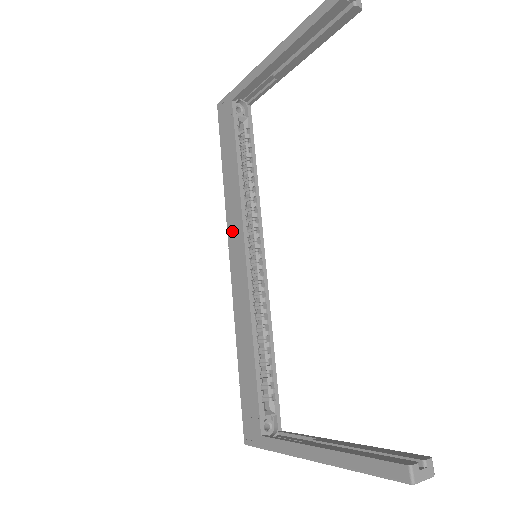
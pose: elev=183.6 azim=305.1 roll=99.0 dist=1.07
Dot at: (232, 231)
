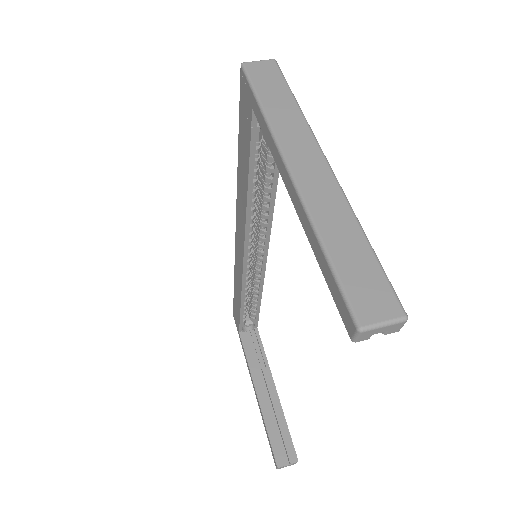
Dot at: (238, 221)
